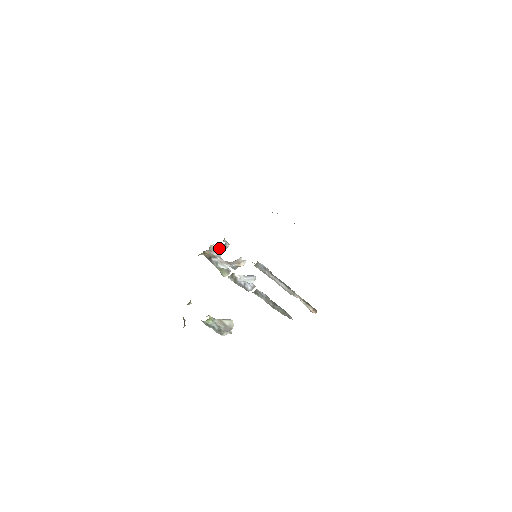
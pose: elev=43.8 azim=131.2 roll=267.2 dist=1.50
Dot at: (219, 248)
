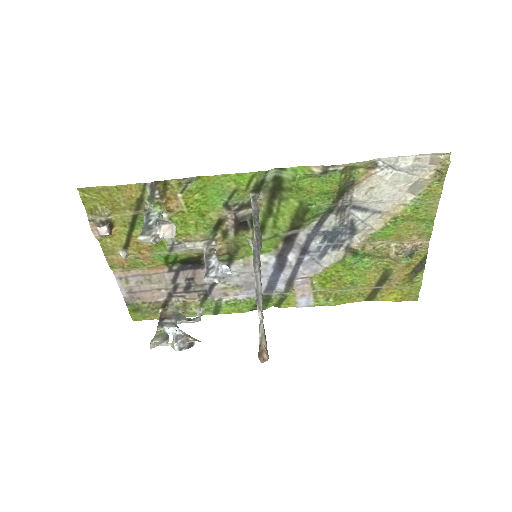
Dot at: (185, 318)
